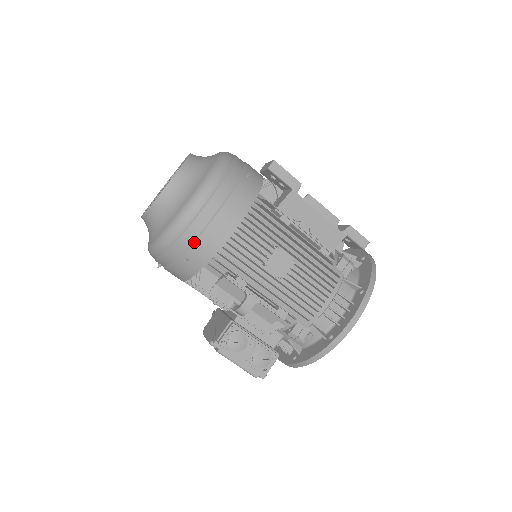
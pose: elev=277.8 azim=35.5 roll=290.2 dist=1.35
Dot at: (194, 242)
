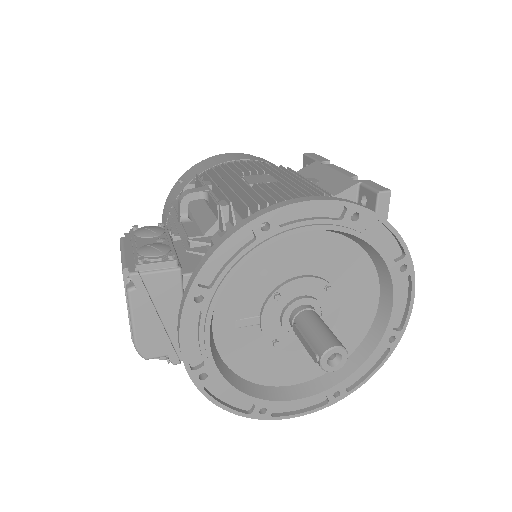
Dot at: (198, 166)
